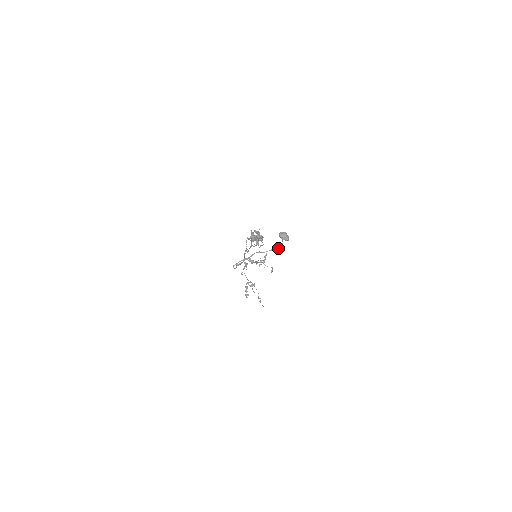
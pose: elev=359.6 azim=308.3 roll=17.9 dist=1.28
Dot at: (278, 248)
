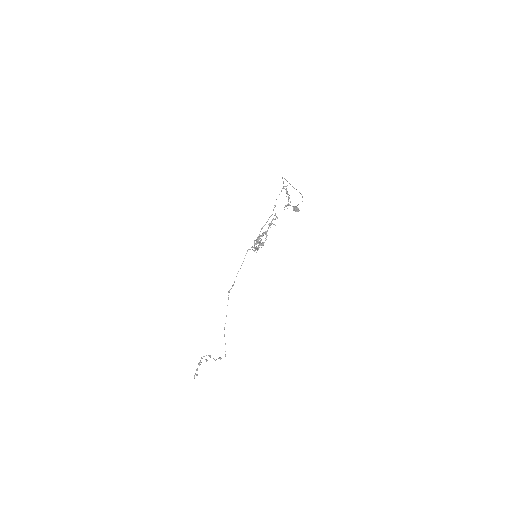
Dot at: (301, 194)
